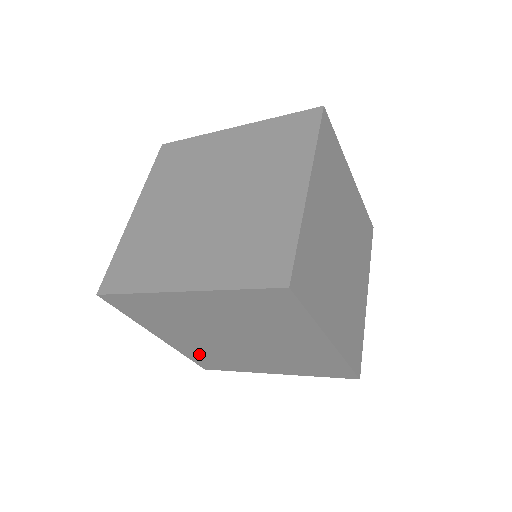
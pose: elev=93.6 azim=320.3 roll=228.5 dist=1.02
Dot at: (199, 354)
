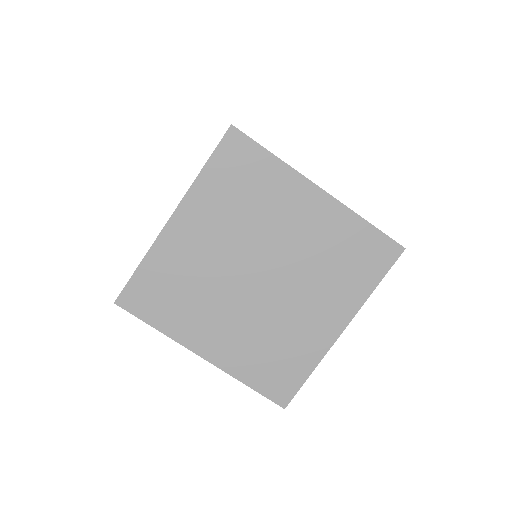
Dot at: occluded
